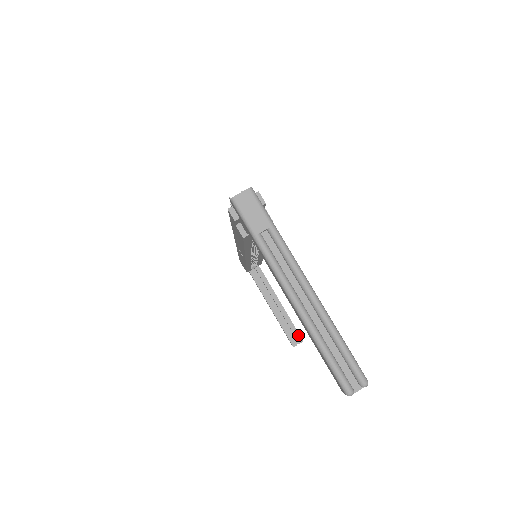
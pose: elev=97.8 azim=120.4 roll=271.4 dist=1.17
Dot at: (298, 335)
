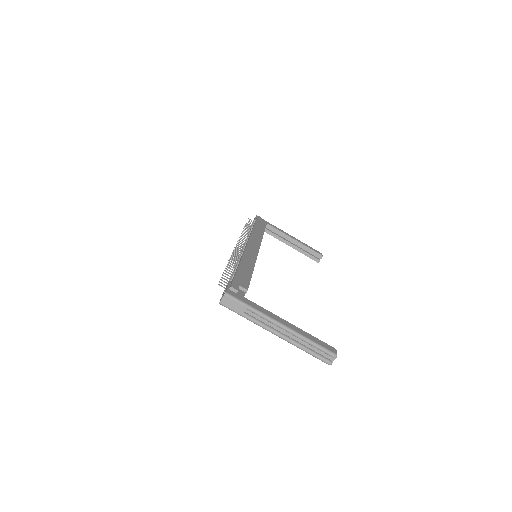
Dot at: (317, 254)
